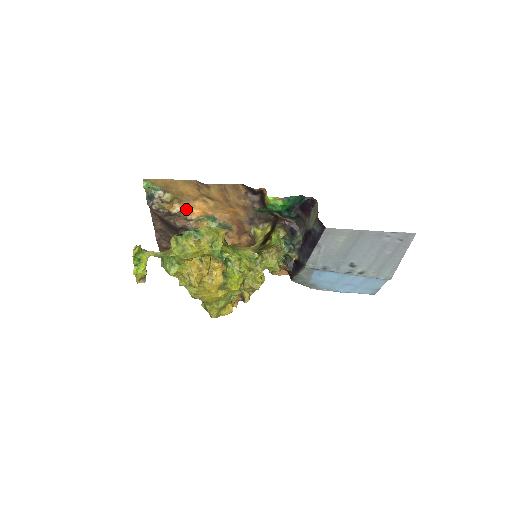
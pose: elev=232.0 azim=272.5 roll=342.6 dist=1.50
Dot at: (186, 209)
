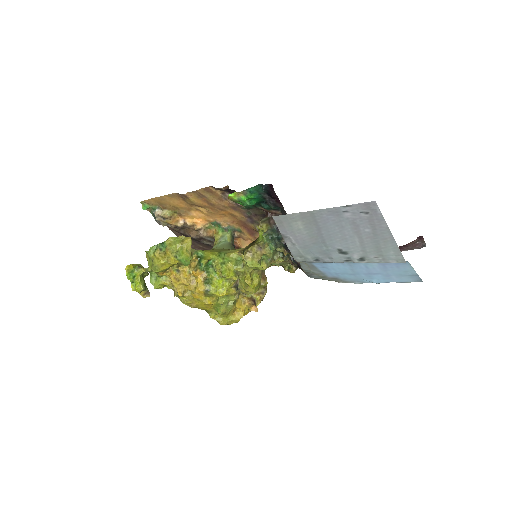
Dot at: (189, 220)
